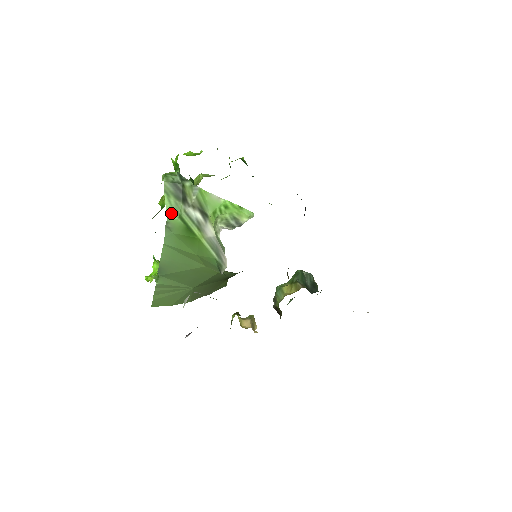
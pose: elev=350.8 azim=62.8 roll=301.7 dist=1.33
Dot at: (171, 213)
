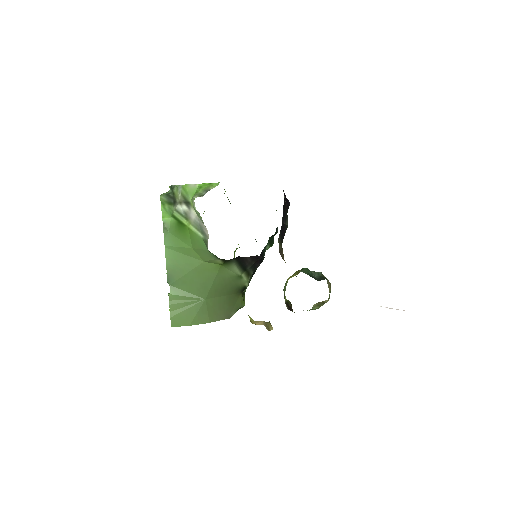
Dot at: (166, 215)
